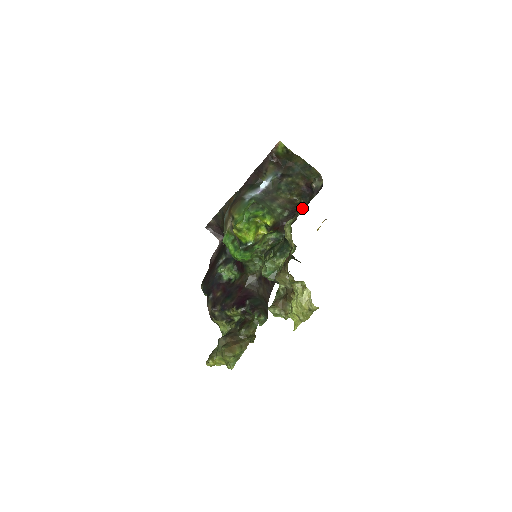
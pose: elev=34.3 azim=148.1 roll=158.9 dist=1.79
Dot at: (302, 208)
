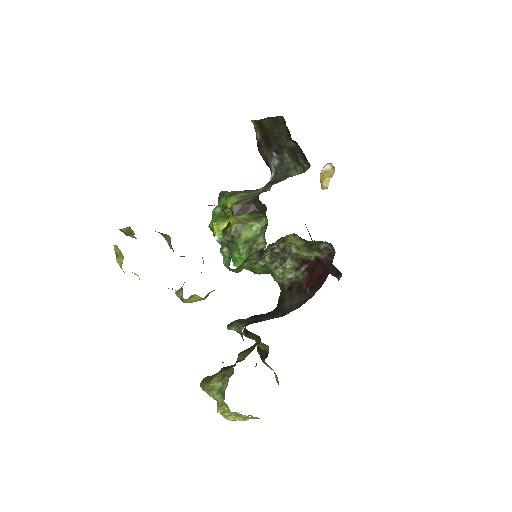
Dot at: occluded
